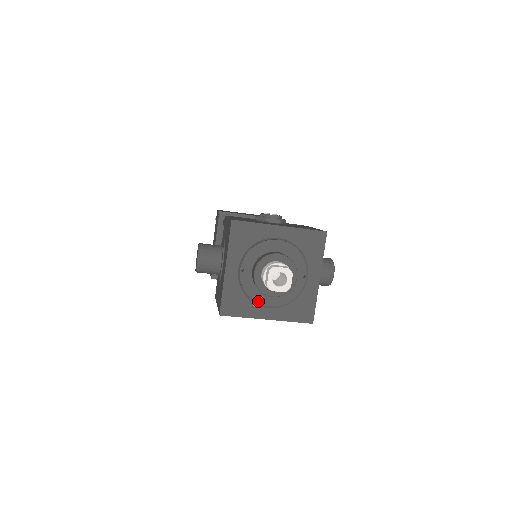
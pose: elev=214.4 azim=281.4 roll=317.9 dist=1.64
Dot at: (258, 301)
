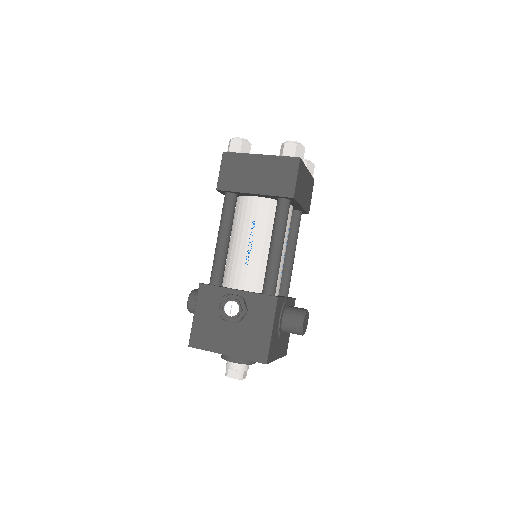
Dot at: occluded
